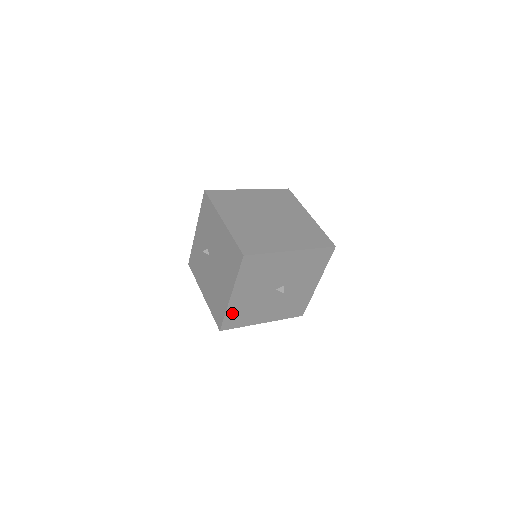
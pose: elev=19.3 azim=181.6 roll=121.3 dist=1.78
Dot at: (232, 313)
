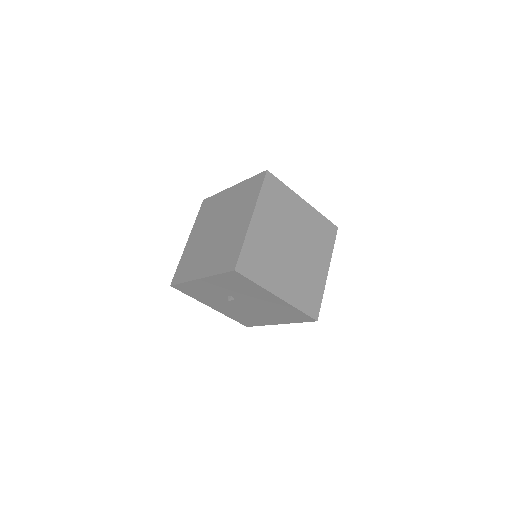
Dot at: occluded
